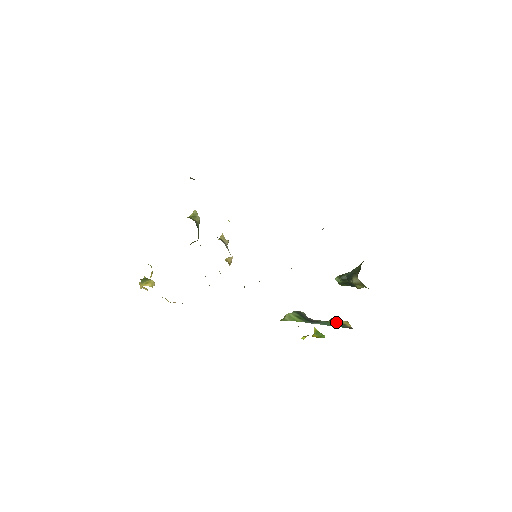
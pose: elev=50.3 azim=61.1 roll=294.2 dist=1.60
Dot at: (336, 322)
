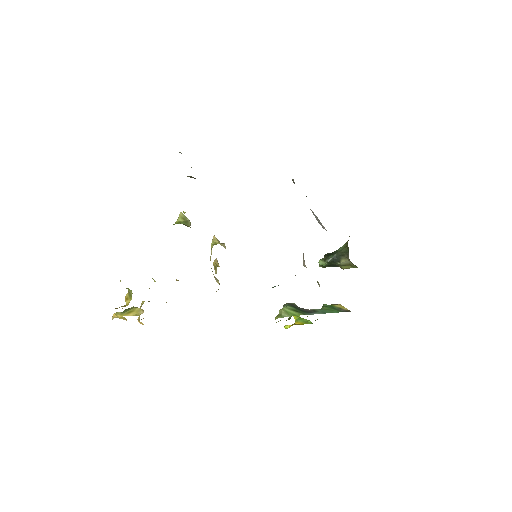
Dot at: (331, 307)
